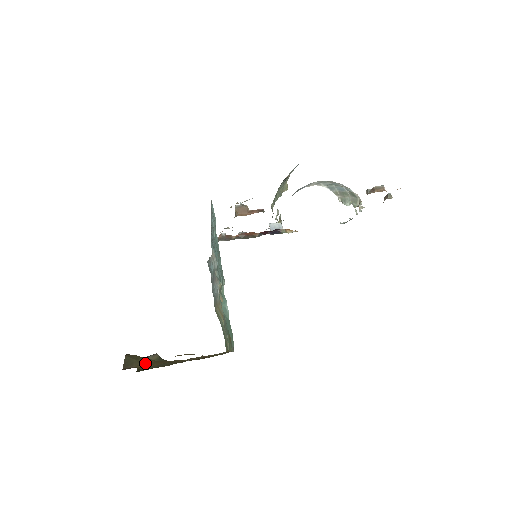
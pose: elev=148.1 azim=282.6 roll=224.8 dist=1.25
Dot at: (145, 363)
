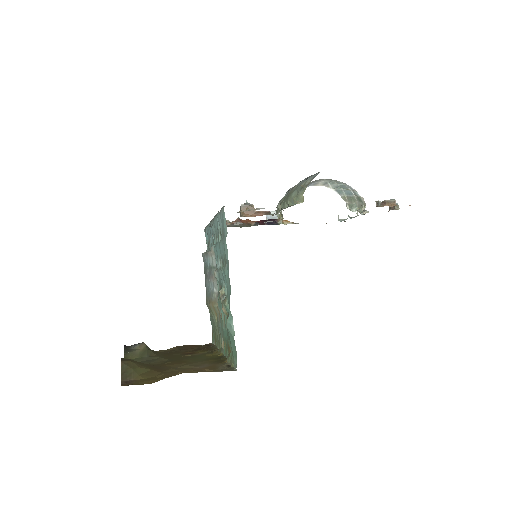
Dot at: (143, 373)
